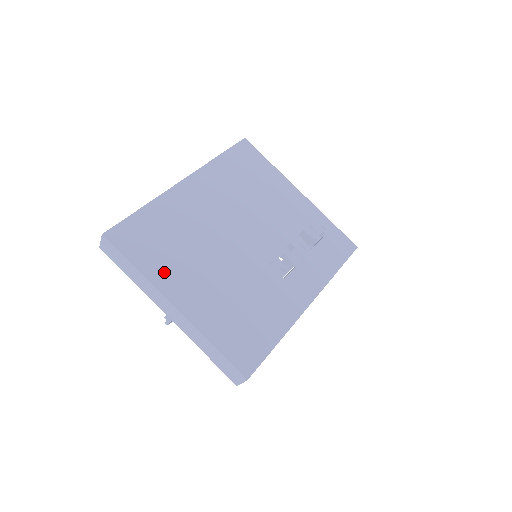
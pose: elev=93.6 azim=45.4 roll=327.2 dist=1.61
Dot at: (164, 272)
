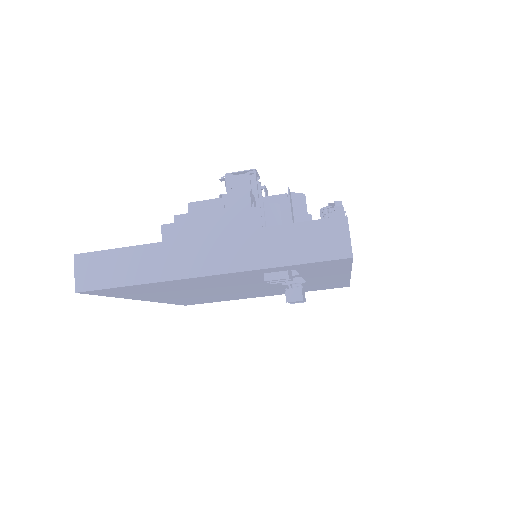
Dot at: occluded
